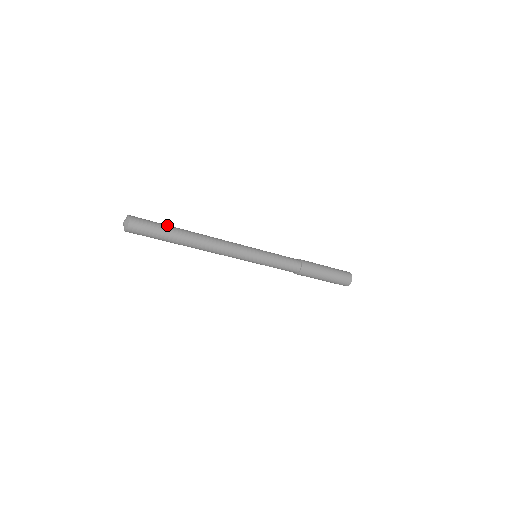
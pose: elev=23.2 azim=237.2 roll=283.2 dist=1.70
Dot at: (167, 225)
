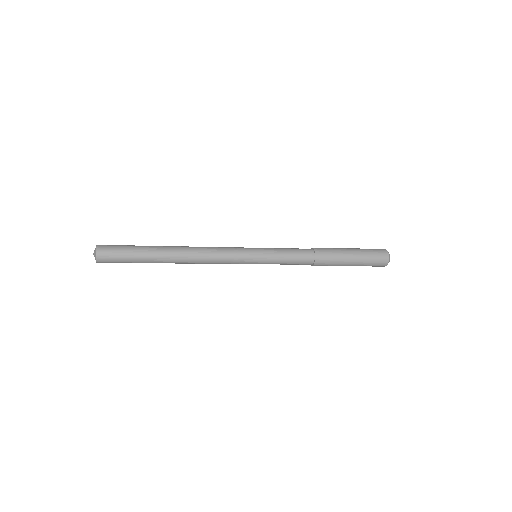
Dot at: occluded
